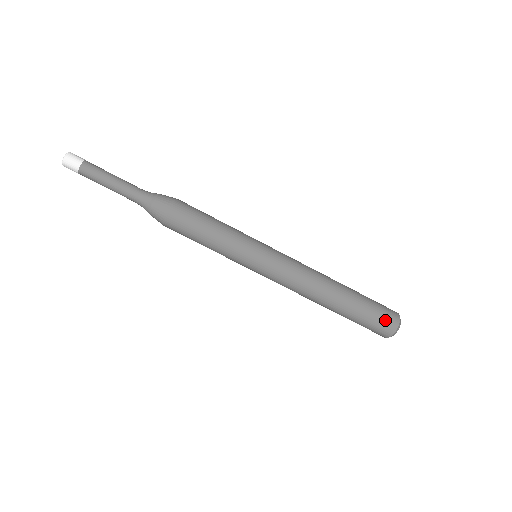
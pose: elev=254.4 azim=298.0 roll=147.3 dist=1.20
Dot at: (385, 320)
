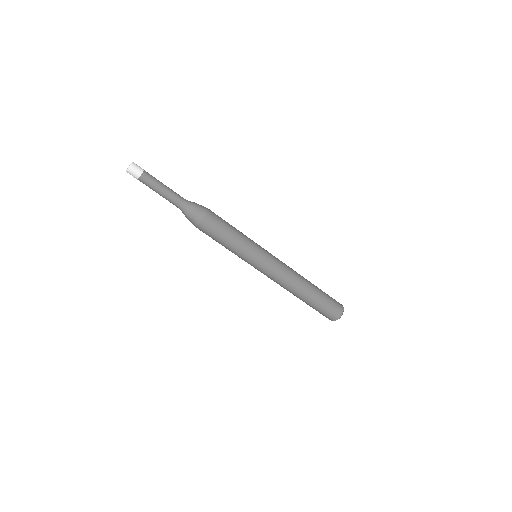
Dot at: (336, 307)
